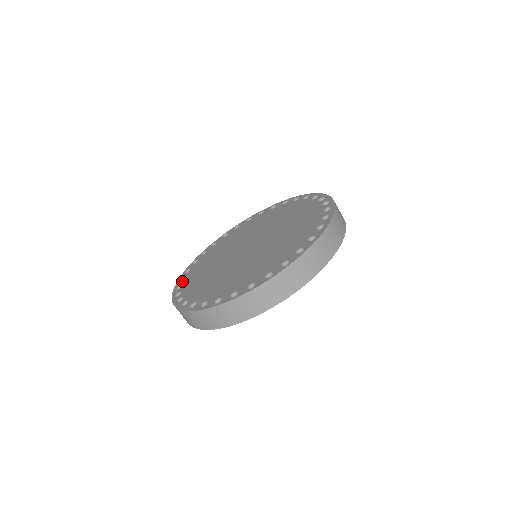
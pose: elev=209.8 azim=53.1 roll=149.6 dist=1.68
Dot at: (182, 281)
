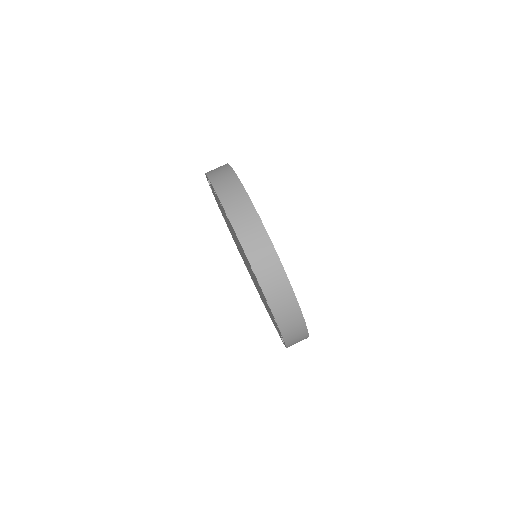
Dot at: occluded
